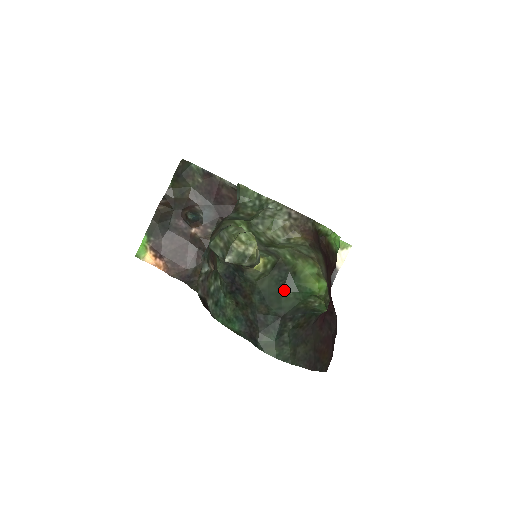
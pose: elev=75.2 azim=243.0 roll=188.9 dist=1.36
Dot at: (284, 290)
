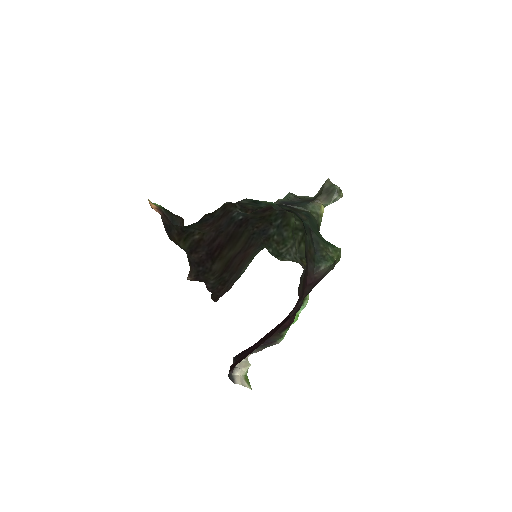
Dot at: (318, 231)
